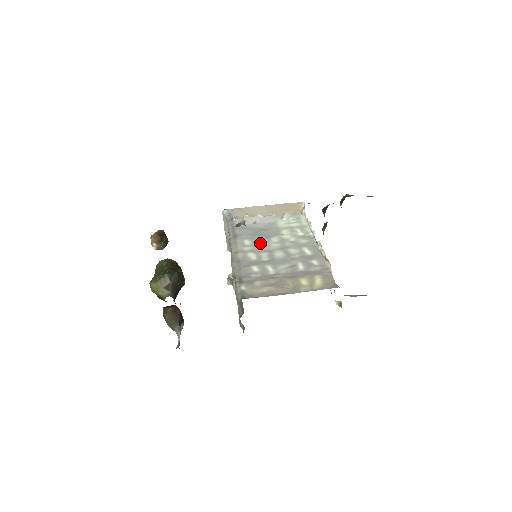
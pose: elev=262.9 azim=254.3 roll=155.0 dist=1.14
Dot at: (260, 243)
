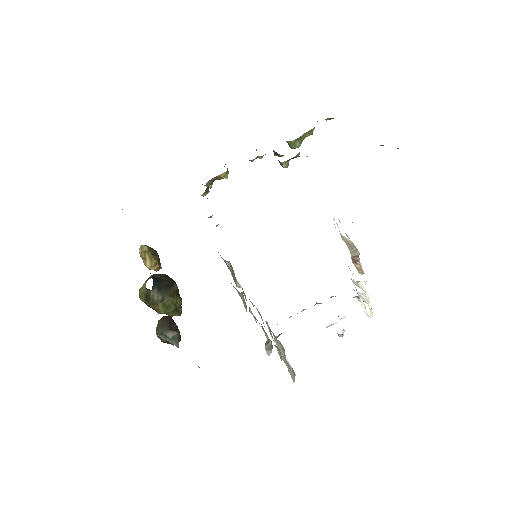
Dot at: occluded
